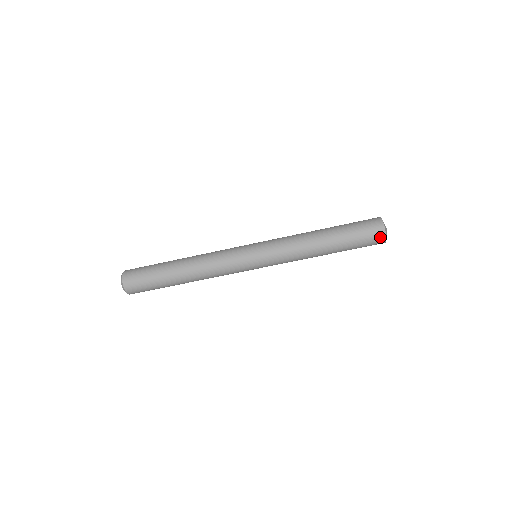
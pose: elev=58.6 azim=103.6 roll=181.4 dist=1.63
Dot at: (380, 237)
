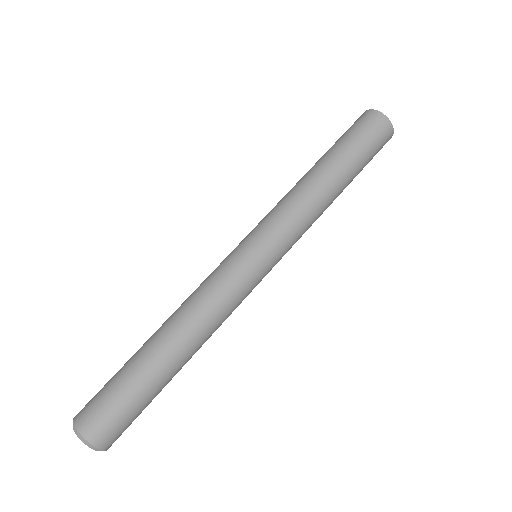
Dot at: (387, 131)
